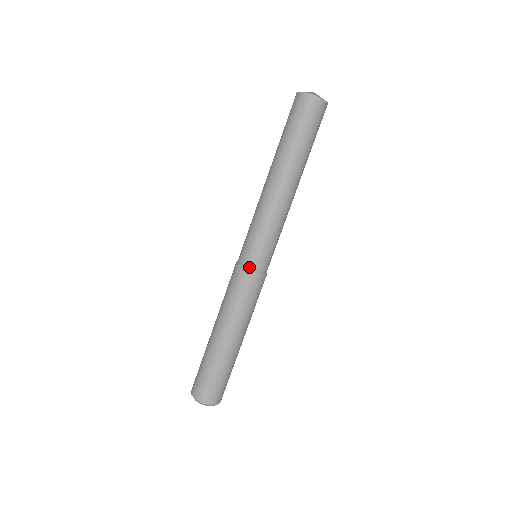
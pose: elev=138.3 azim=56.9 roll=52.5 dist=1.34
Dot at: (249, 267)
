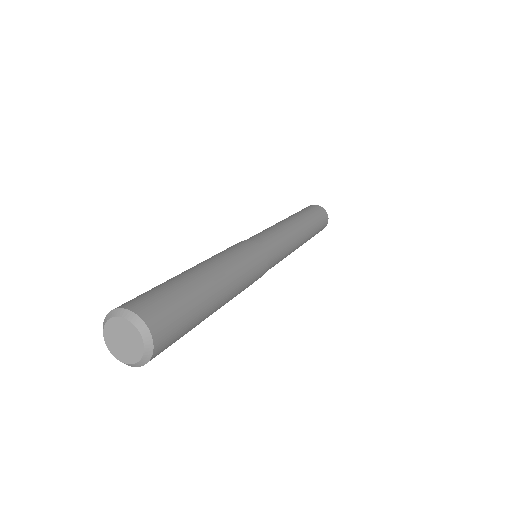
Dot at: (256, 242)
